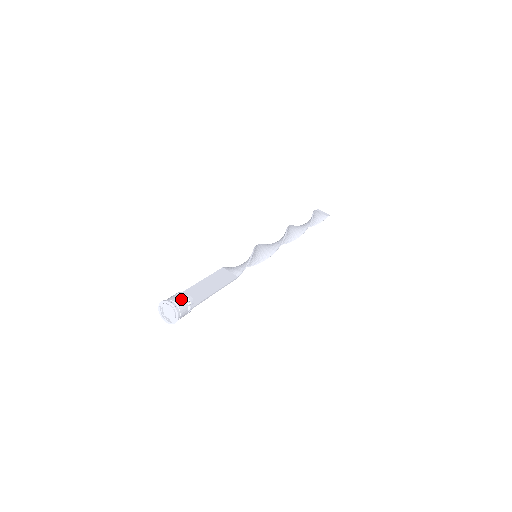
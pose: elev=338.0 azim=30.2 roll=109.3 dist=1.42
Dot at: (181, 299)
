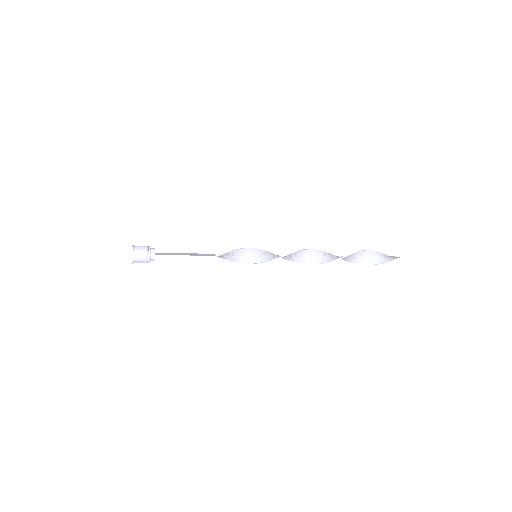
Dot at: (143, 246)
